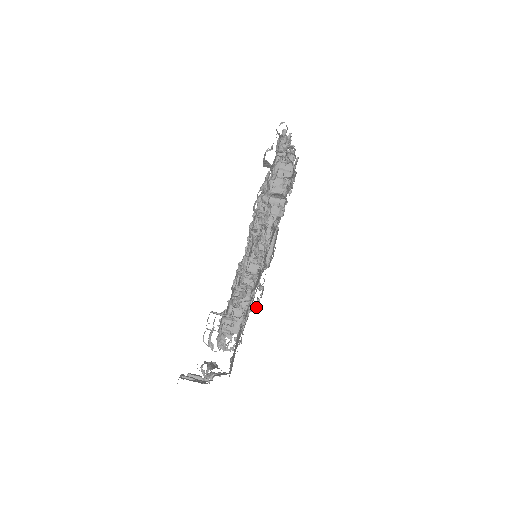
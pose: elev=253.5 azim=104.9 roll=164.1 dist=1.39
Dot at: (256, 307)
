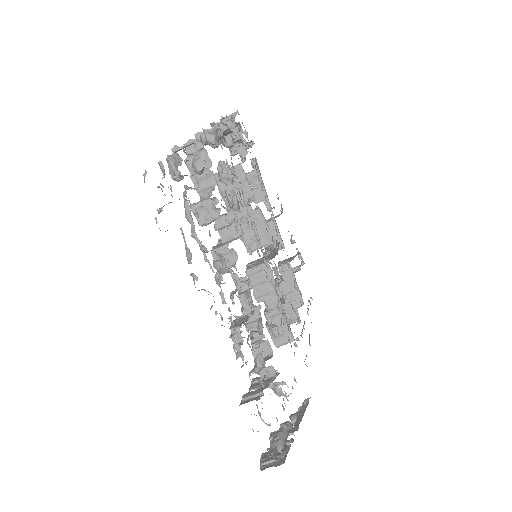
Dot at: (301, 262)
